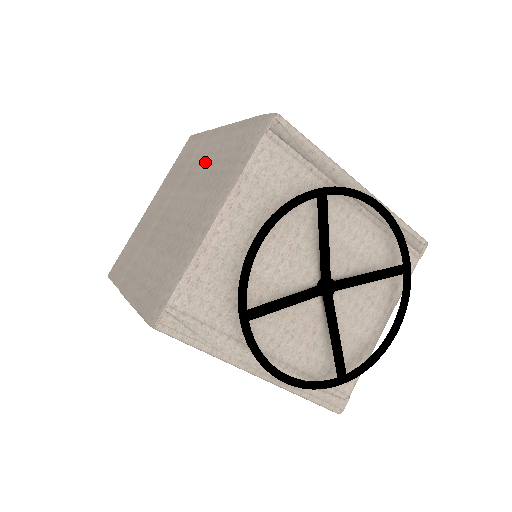
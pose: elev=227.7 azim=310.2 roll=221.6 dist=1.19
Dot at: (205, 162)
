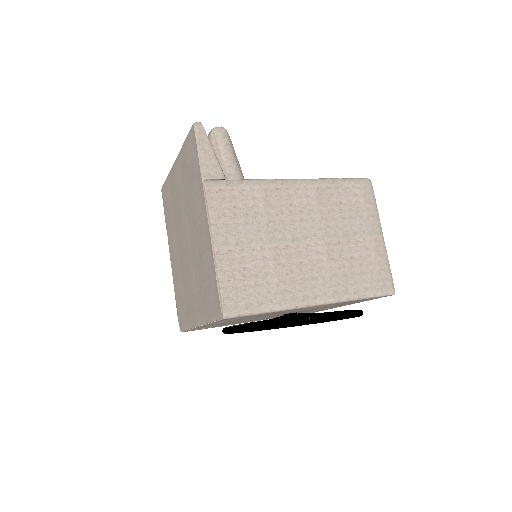
Dot at: (197, 234)
